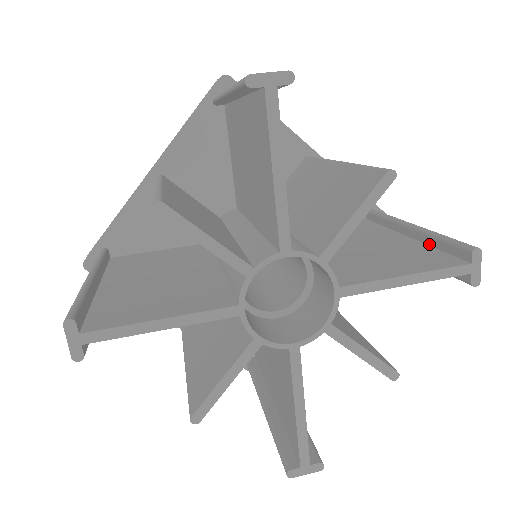
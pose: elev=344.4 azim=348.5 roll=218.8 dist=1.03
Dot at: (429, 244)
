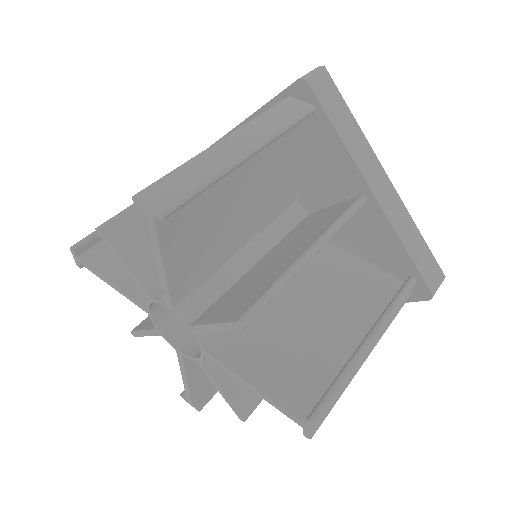
Dot at: occluded
